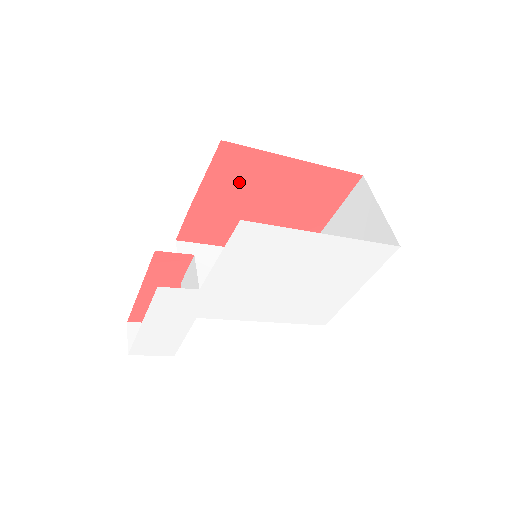
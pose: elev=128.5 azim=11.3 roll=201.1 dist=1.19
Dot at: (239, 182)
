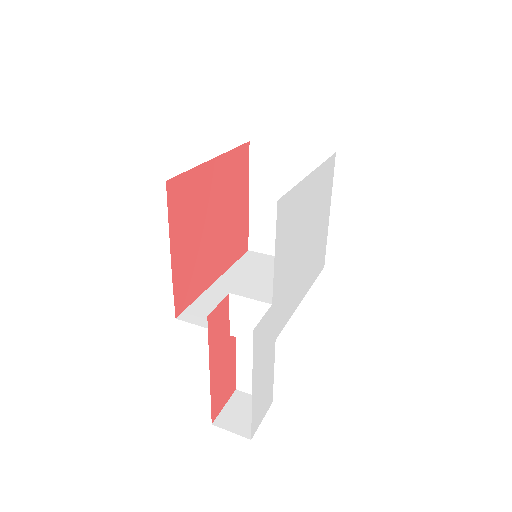
Dot at: (191, 214)
